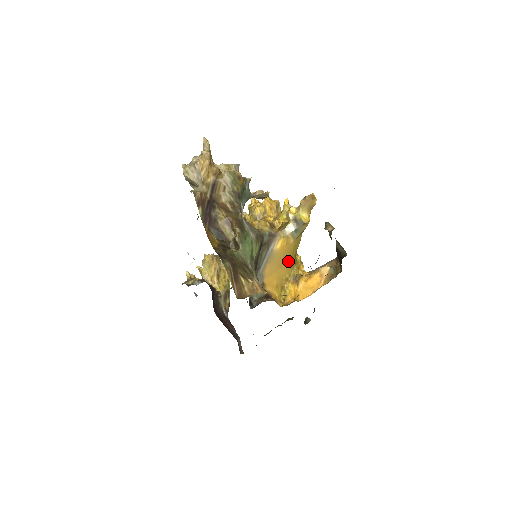
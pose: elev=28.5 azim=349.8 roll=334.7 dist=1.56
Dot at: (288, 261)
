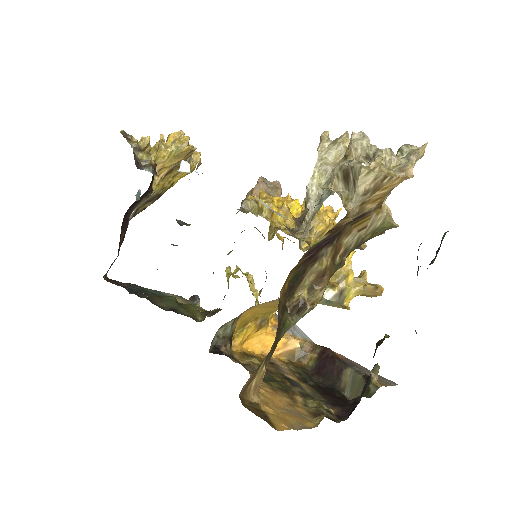
Dot at: occluded
